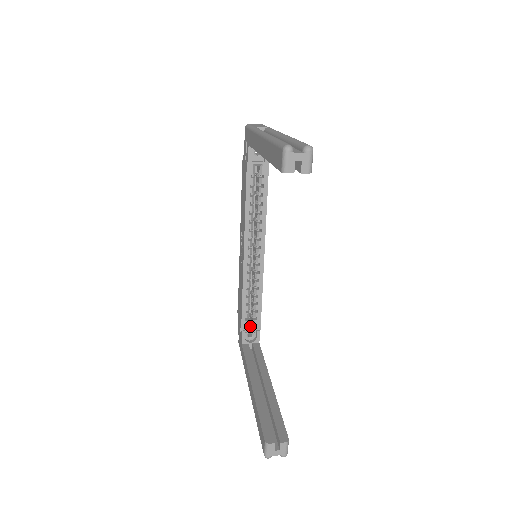
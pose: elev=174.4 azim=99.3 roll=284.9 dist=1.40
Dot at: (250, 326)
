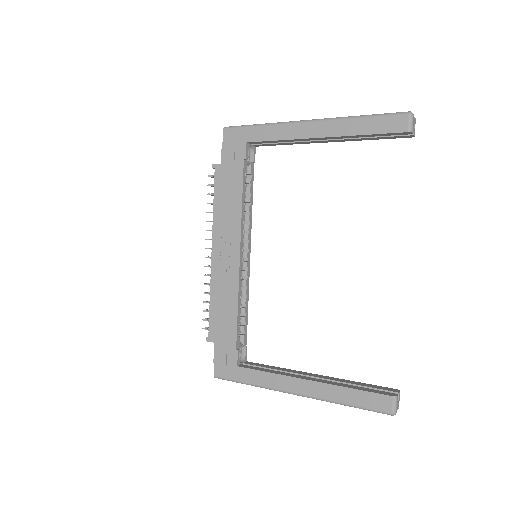
Dot at: (240, 343)
